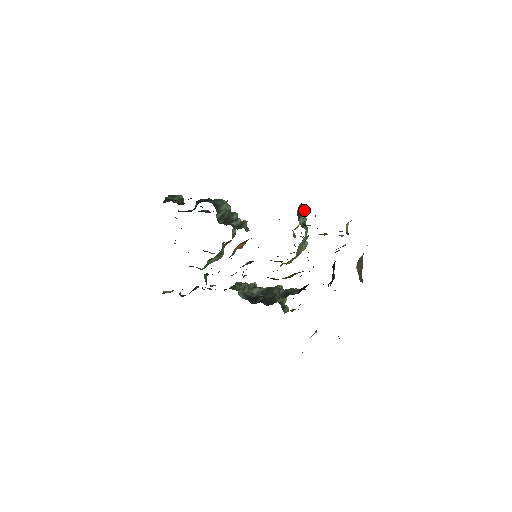
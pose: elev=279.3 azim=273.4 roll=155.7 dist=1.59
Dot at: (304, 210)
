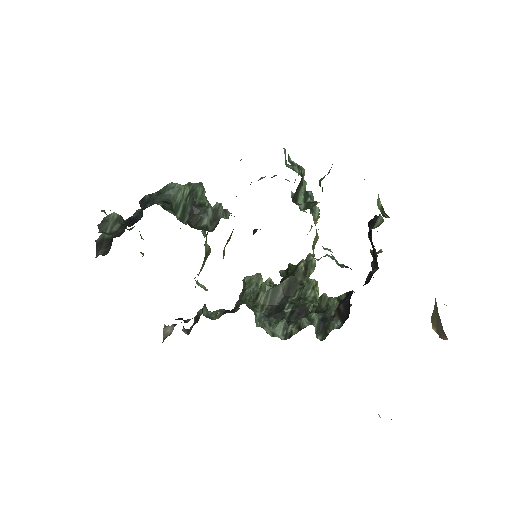
Dot at: occluded
